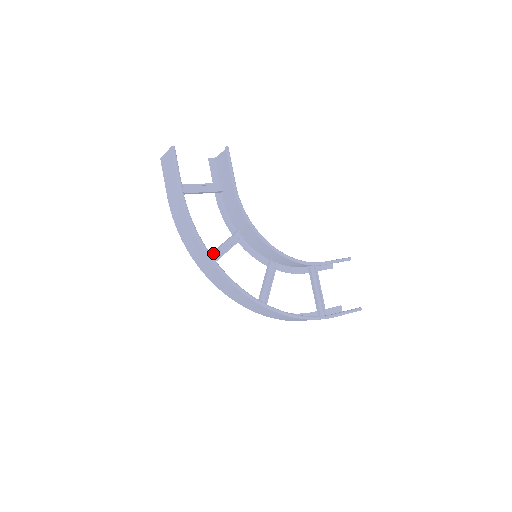
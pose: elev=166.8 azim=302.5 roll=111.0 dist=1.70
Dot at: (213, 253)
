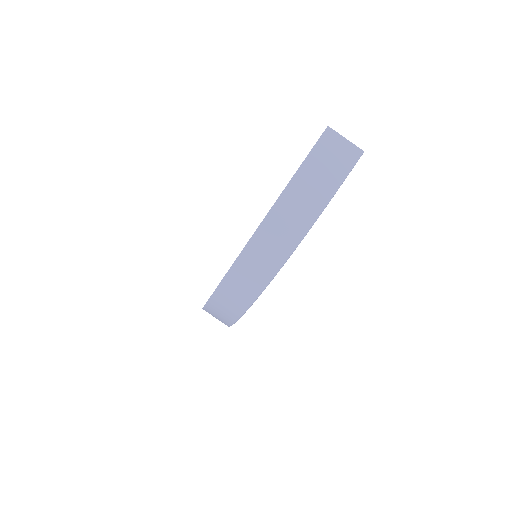
Dot at: occluded
